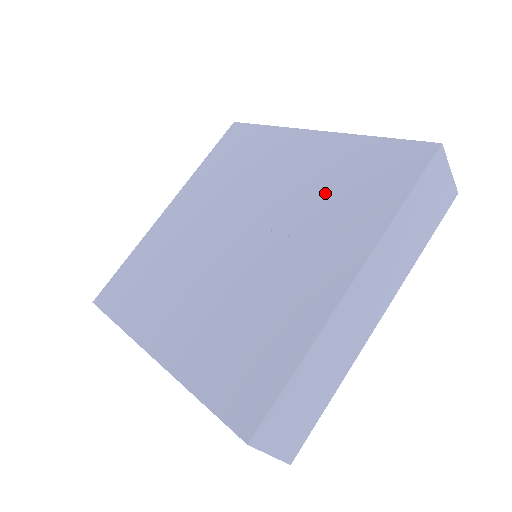
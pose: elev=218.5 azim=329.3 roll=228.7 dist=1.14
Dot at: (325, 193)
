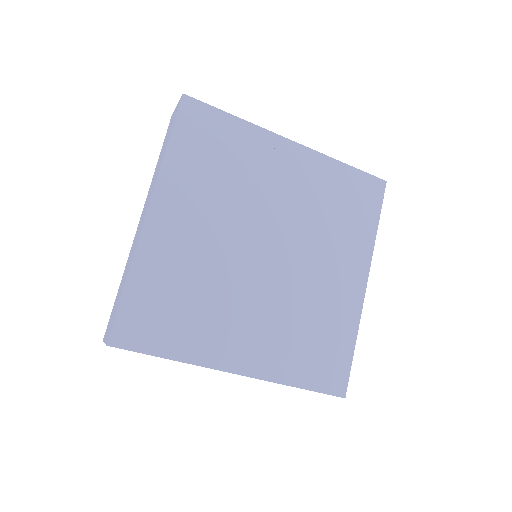
Dot at: (326, 213)
